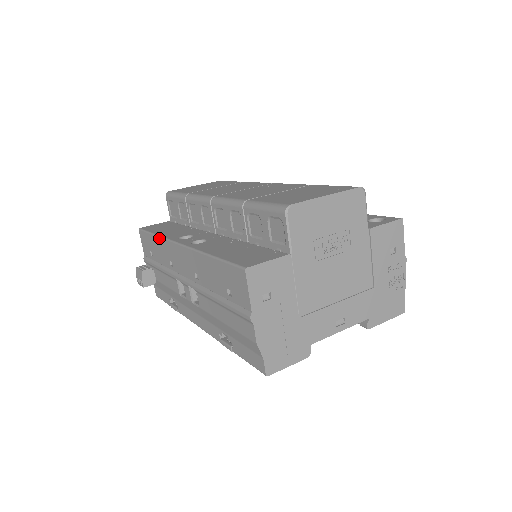
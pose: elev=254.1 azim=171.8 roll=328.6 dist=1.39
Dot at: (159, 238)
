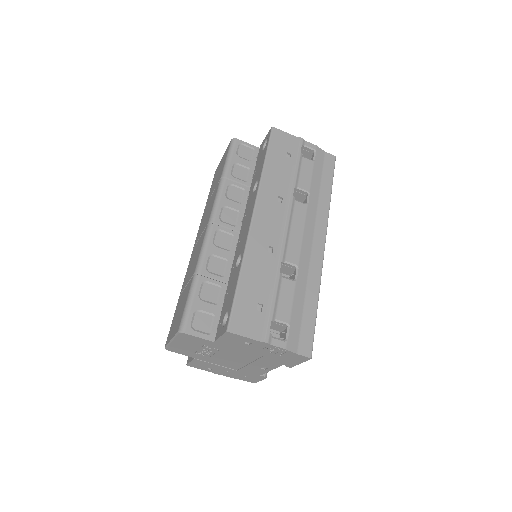
Dot at: occluded
